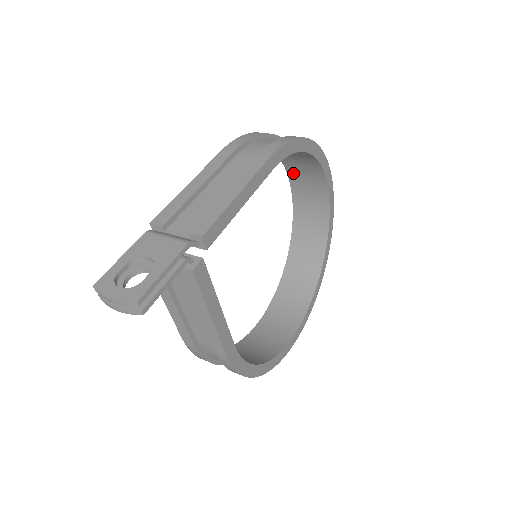
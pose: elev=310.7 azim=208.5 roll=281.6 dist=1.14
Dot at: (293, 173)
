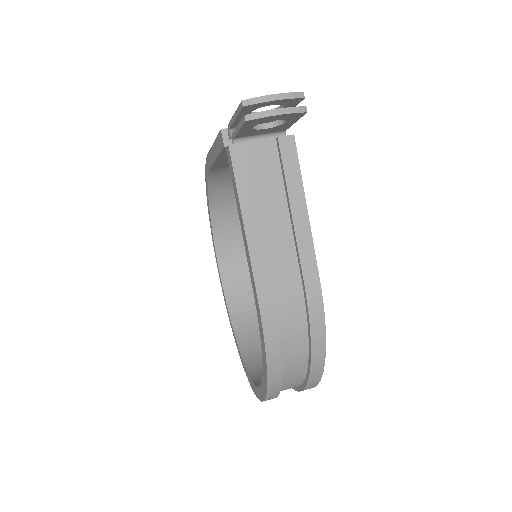
Dot at: (221, 243)
